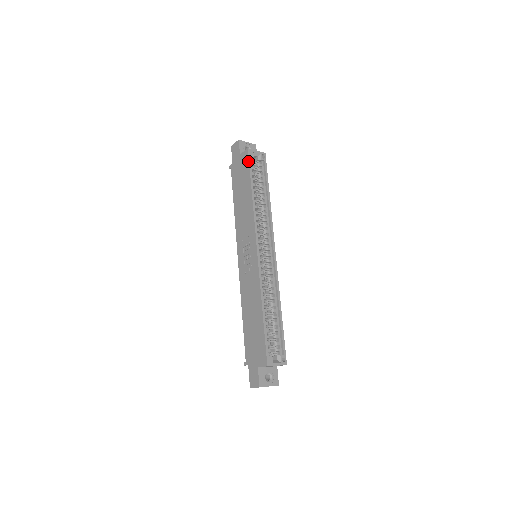
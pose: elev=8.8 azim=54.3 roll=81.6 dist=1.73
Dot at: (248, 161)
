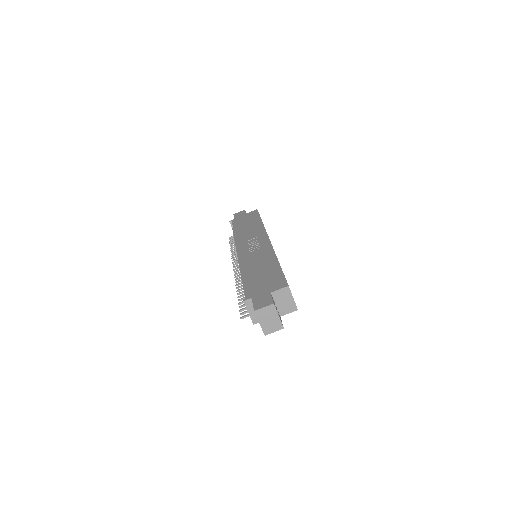
Dot at: (258, 212)
